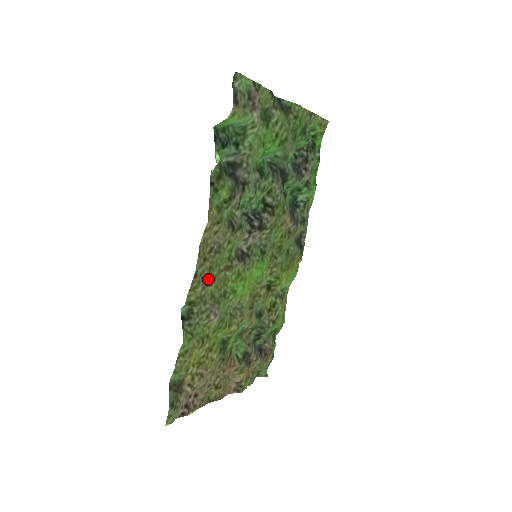
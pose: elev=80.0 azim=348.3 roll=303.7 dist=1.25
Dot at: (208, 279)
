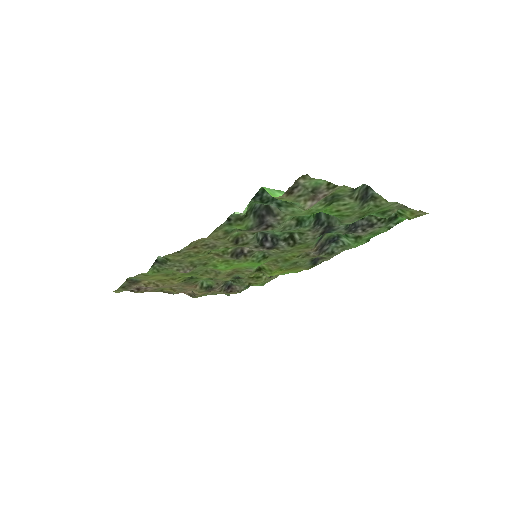
Dot at: (191, 256)
